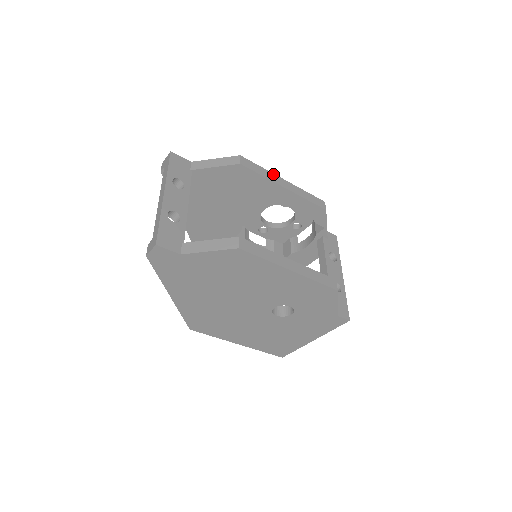
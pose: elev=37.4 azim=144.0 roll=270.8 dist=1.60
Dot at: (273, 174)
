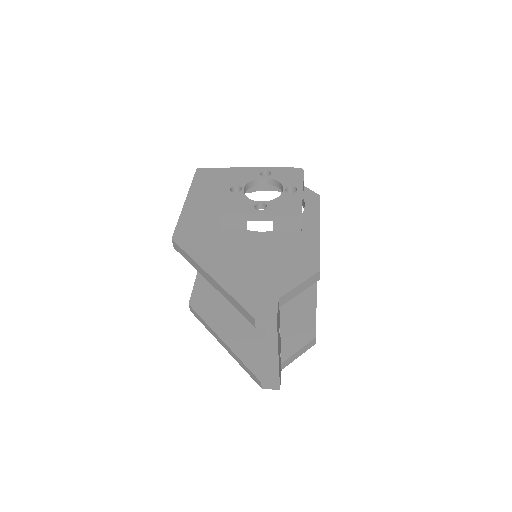
Dot at: occluded
